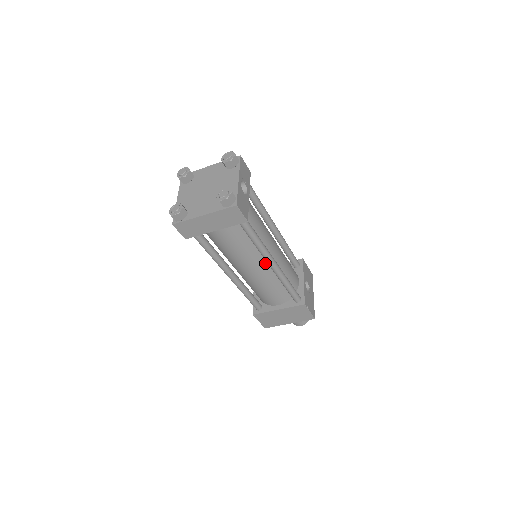
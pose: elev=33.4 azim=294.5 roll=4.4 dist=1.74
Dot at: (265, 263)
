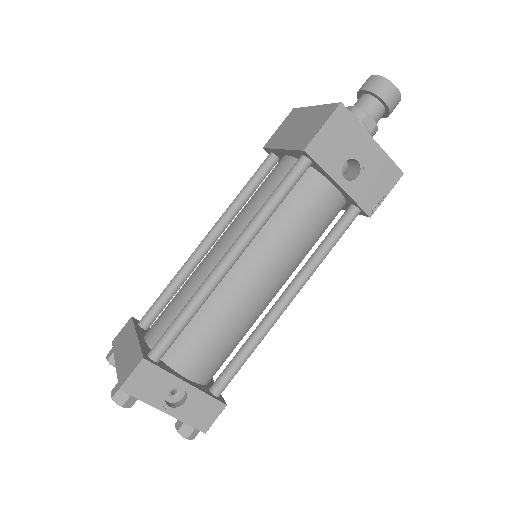
Dot at: (277, 291)
